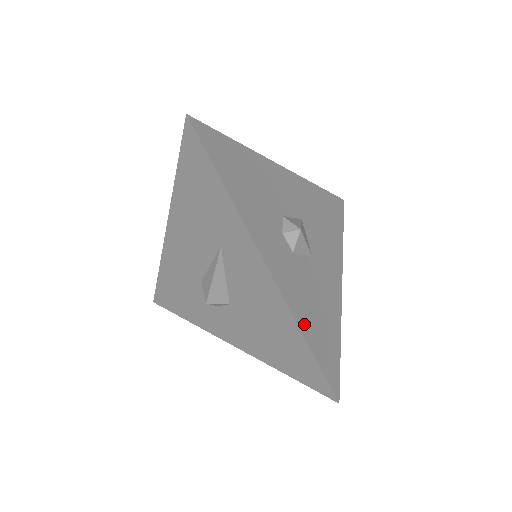
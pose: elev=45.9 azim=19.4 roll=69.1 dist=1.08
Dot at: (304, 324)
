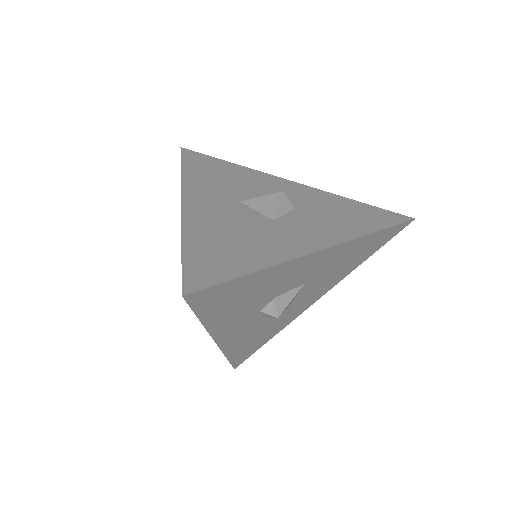
Dot at: (233, 352)
